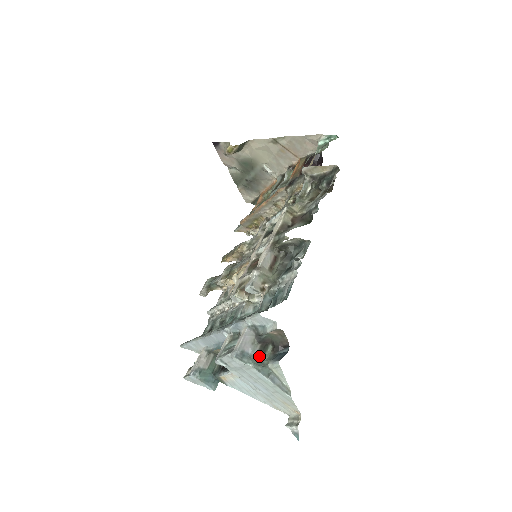
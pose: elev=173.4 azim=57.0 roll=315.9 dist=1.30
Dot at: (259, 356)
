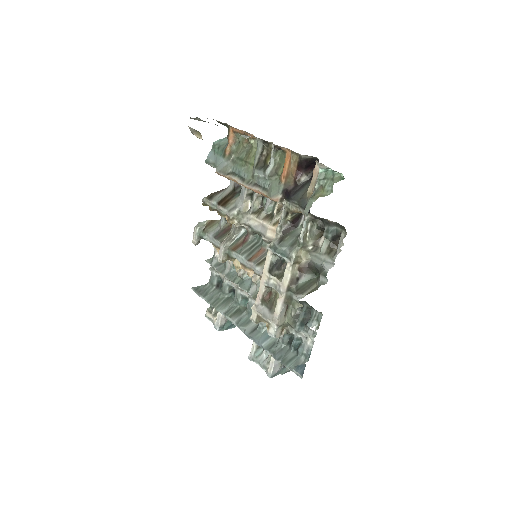
Dot at: (285, 367)
